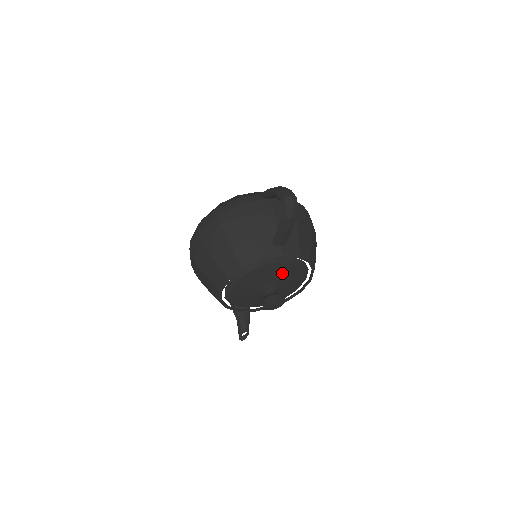
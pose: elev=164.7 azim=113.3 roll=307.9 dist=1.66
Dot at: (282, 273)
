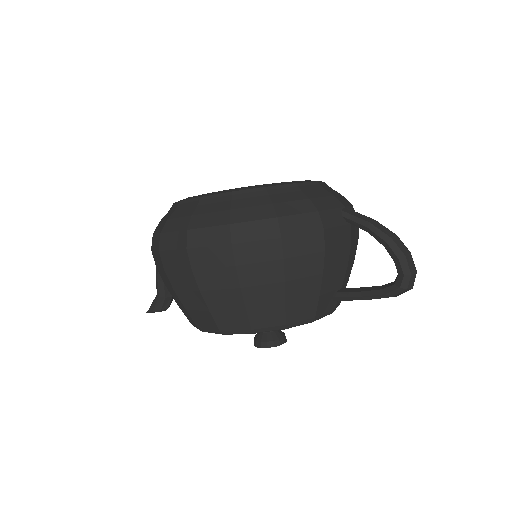
Dot at: occluded
